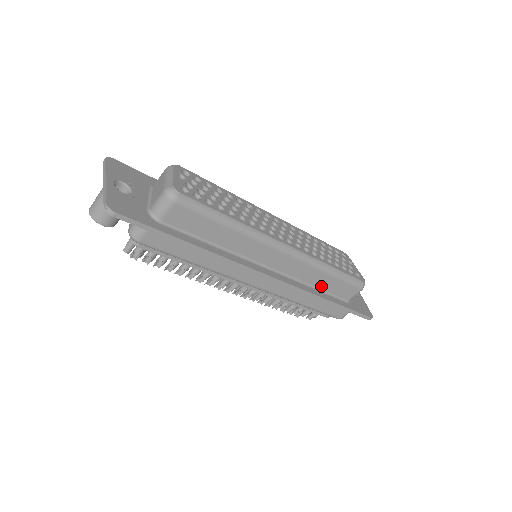
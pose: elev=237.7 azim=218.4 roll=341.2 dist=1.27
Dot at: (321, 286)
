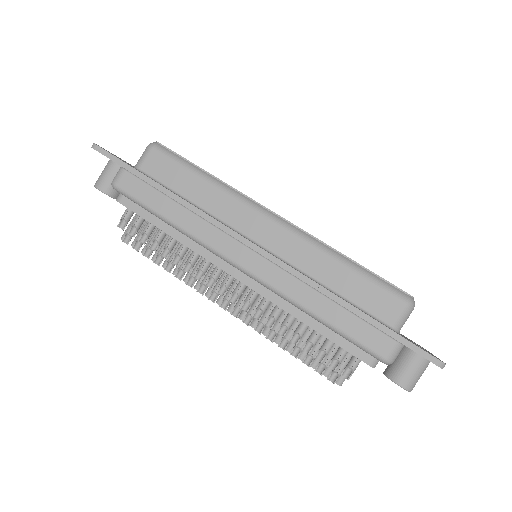
Dot at: (336, 287)
